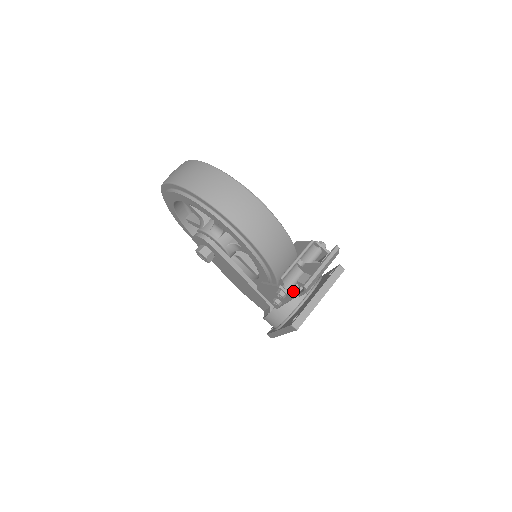
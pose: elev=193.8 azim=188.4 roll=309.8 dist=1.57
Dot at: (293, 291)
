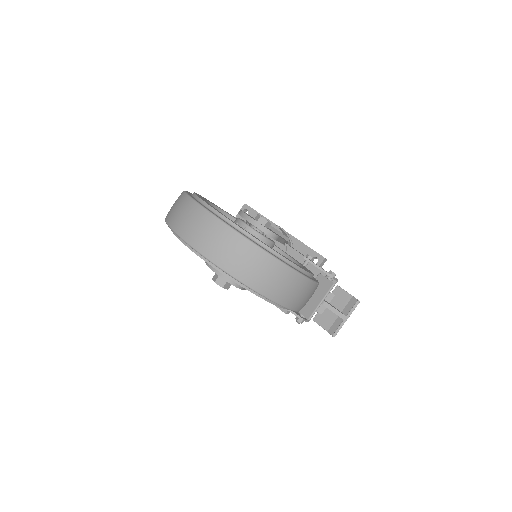
Dot at: occluded
